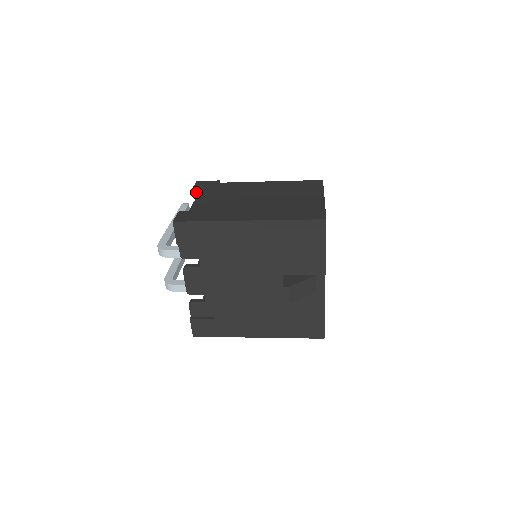
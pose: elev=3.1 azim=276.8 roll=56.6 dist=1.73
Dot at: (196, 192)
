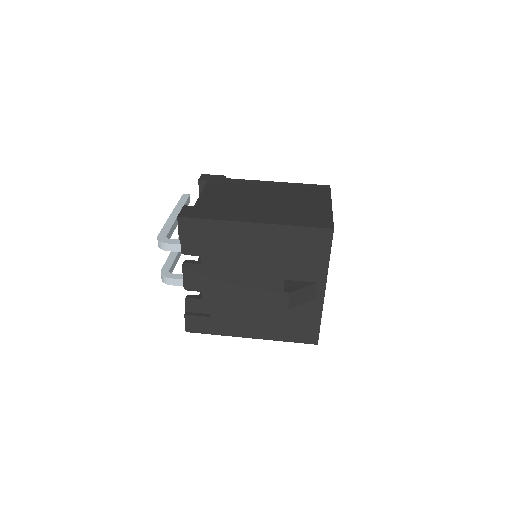
Dot at: (200, 185)
